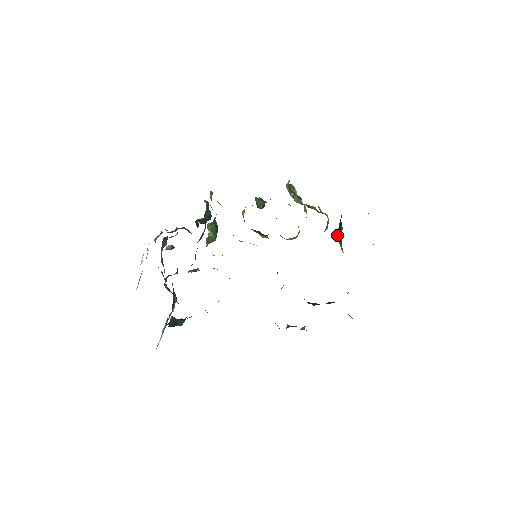
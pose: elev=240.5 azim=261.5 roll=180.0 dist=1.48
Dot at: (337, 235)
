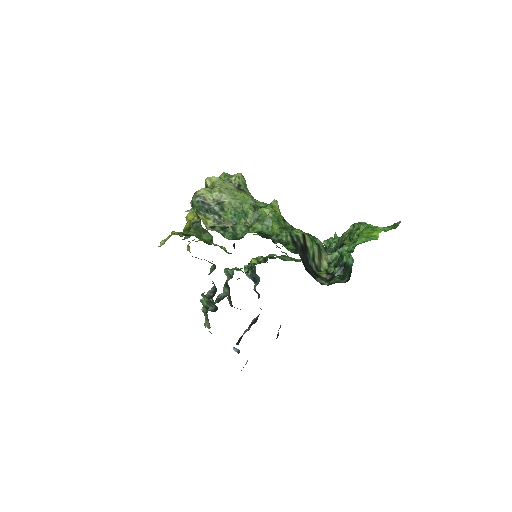
Dot at: (315, 269)
